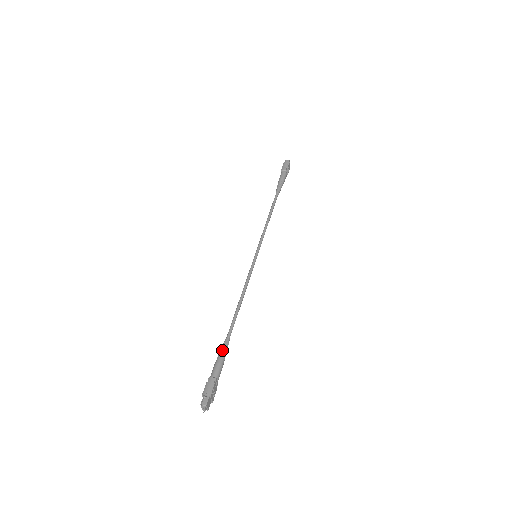
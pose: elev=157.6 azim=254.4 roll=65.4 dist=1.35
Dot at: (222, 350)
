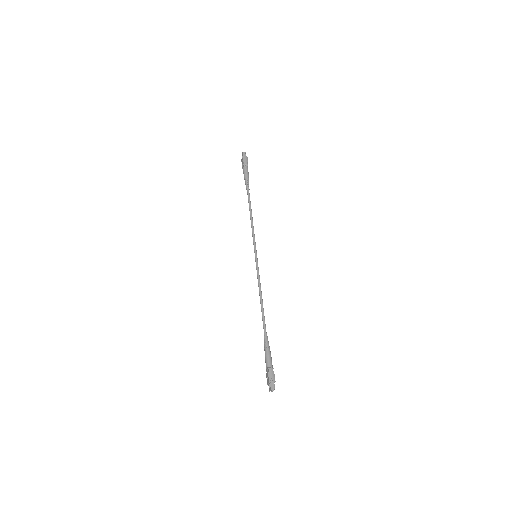
Dot at: (267, 344)
